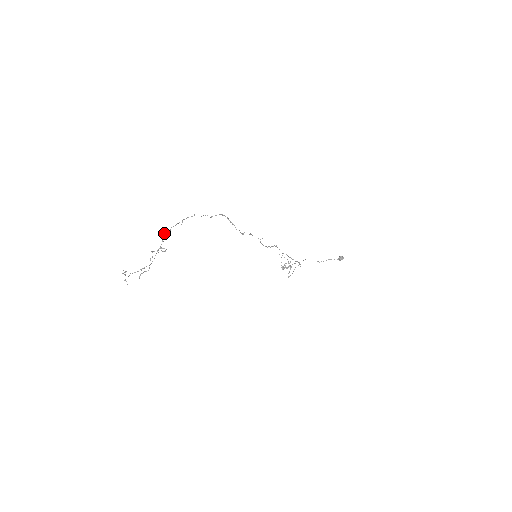
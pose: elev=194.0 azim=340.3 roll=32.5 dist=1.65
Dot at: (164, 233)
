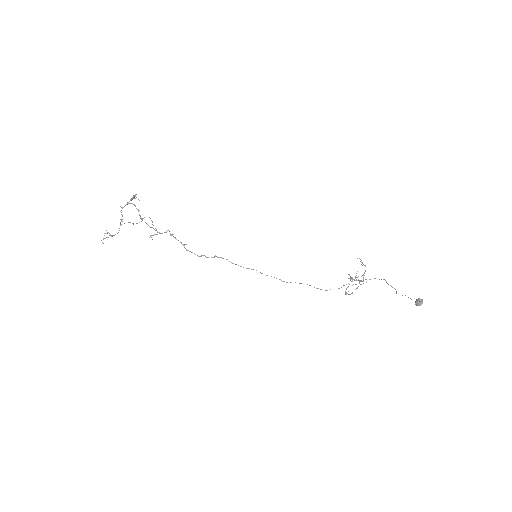
Dot at: (120, 206)
